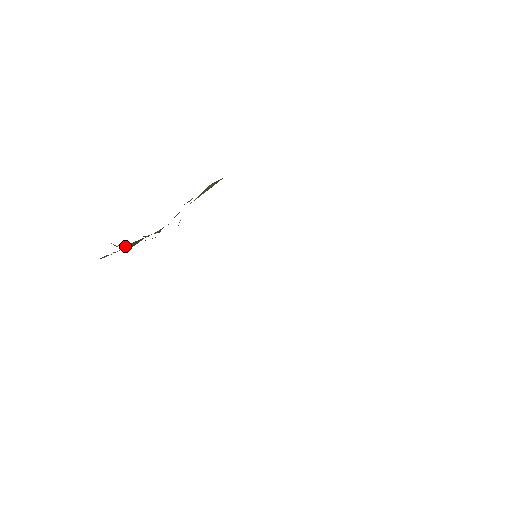
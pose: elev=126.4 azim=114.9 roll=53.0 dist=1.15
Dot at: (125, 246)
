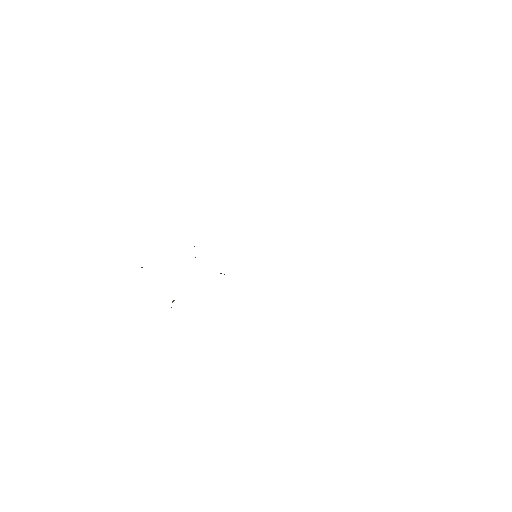
Dot at: occluded
